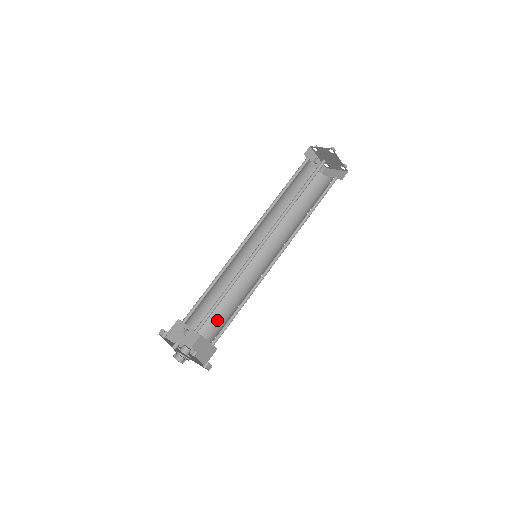
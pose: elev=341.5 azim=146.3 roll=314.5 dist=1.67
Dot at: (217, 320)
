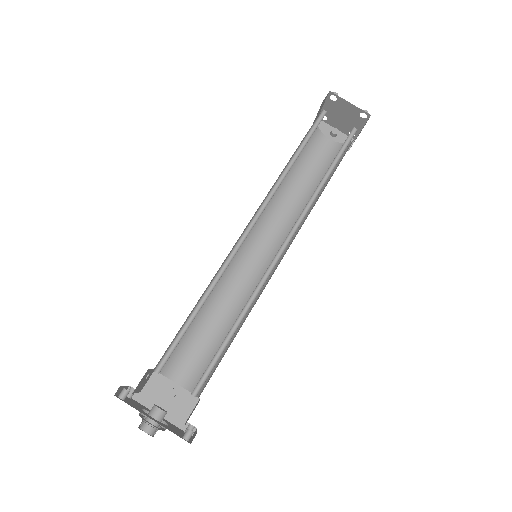
Dot at: (215, 366)
